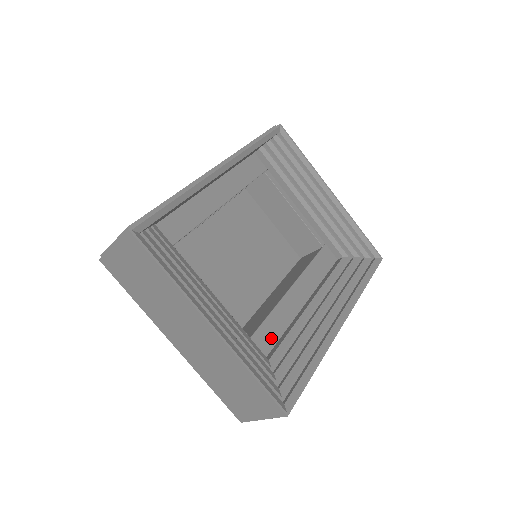
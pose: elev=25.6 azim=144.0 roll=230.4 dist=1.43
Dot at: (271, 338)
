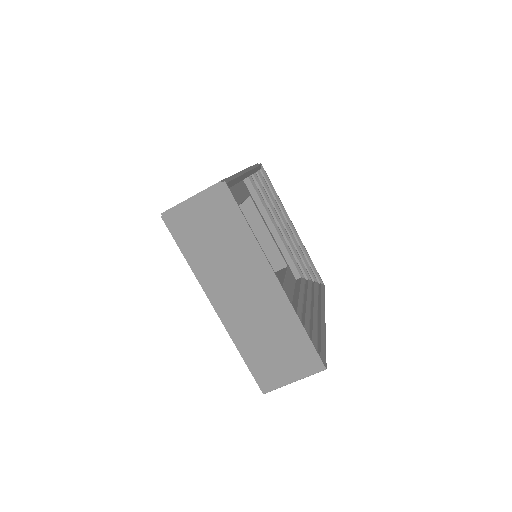
Dot at: occluded
